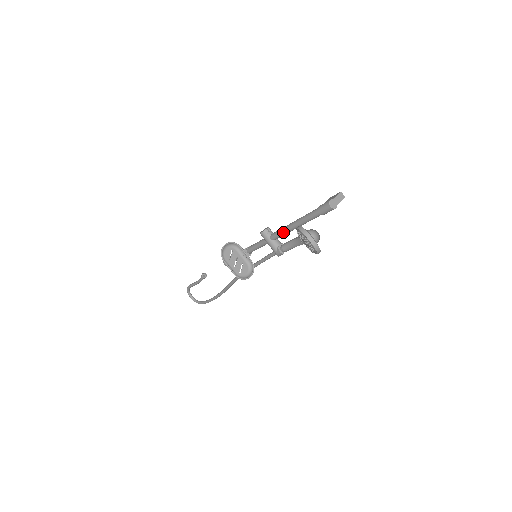
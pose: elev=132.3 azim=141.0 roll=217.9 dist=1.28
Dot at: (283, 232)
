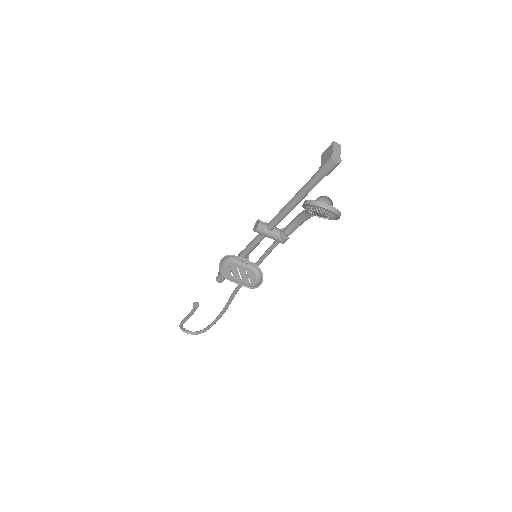
Dot at: (282, 216)
